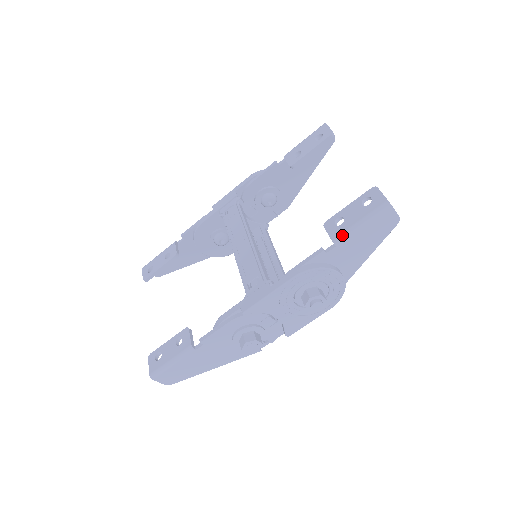
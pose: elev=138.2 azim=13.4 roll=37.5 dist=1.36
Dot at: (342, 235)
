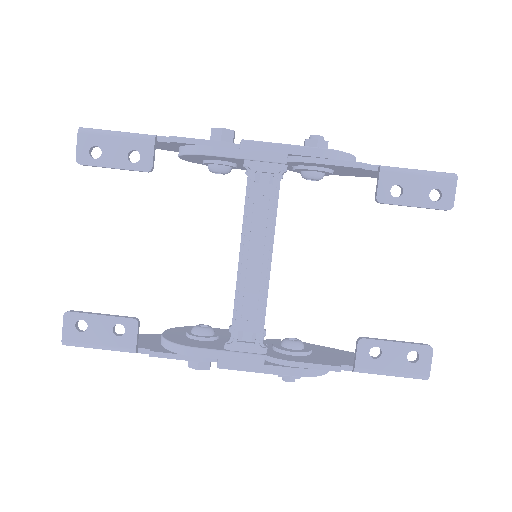
Dot at: (367, 372)
